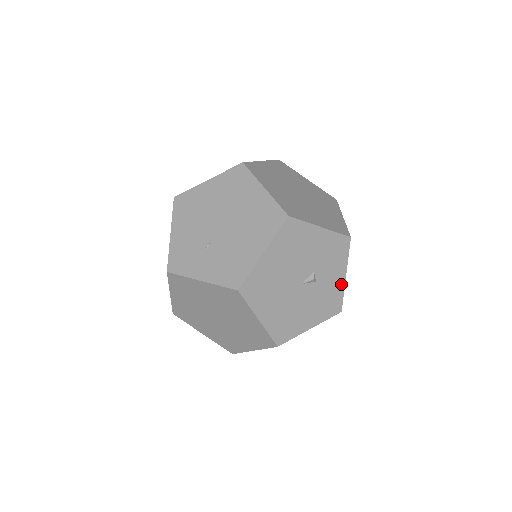
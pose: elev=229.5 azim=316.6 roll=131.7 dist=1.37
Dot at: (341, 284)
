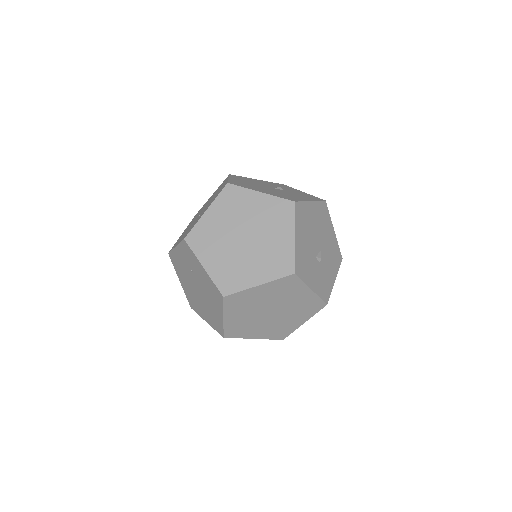
Dot at: (306, 194)
